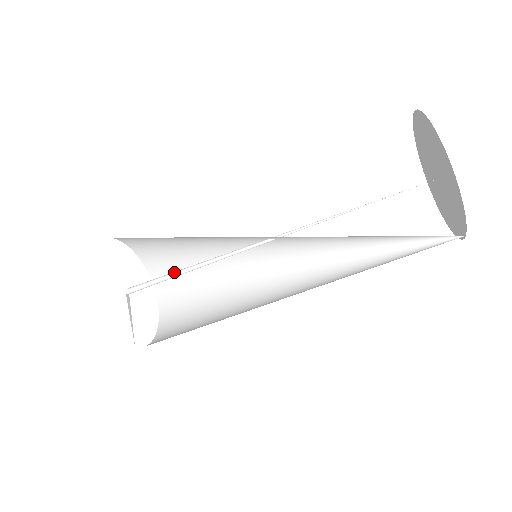
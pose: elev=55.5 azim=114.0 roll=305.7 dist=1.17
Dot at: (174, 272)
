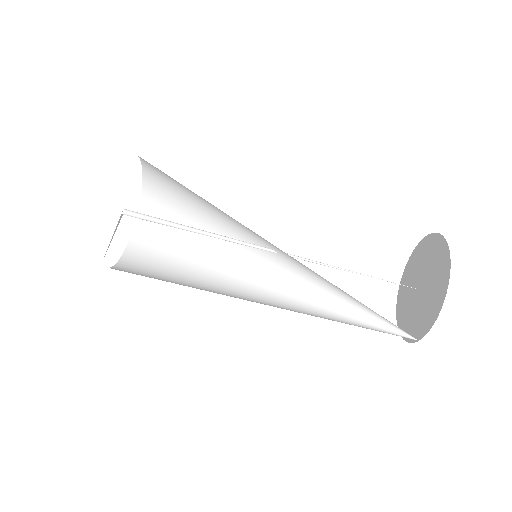
Dot at: (177, 223)
